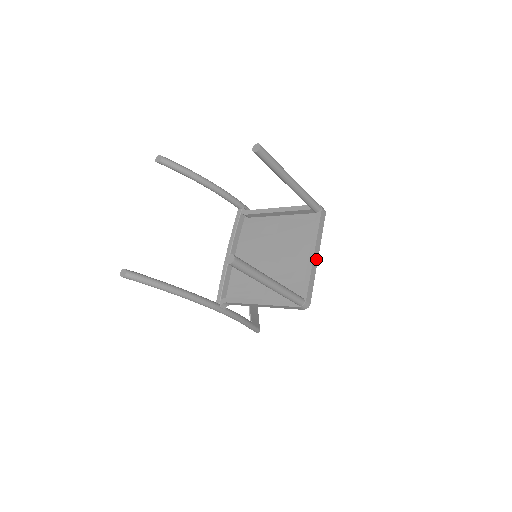
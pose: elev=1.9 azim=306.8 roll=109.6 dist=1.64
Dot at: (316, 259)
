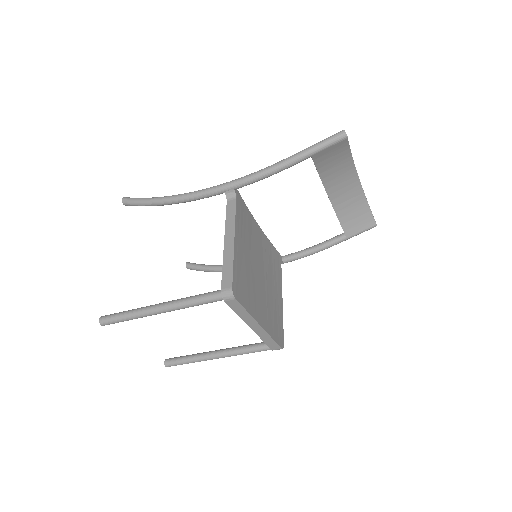
Dot at: (259, 328)
